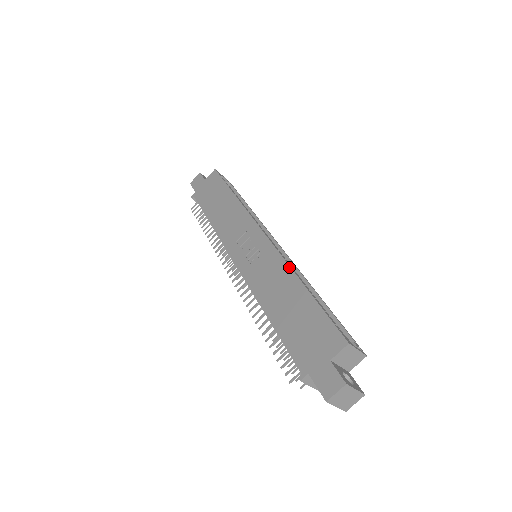
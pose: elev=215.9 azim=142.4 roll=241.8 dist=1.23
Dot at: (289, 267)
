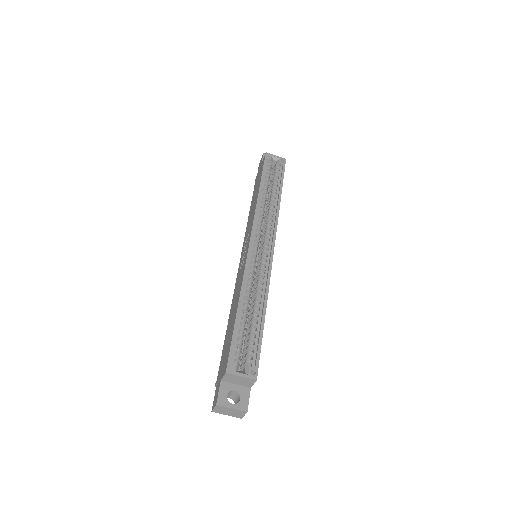
Dot at: (241, 283)
